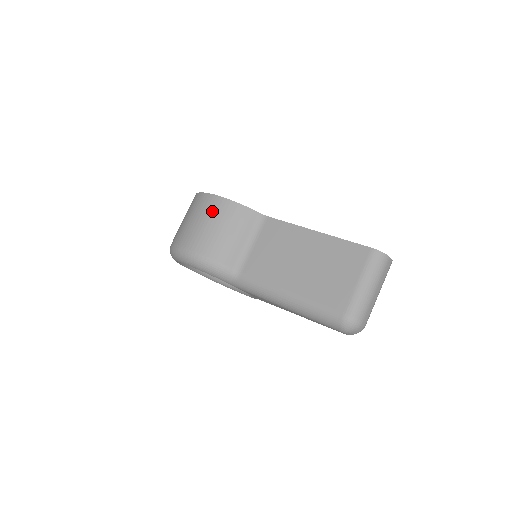
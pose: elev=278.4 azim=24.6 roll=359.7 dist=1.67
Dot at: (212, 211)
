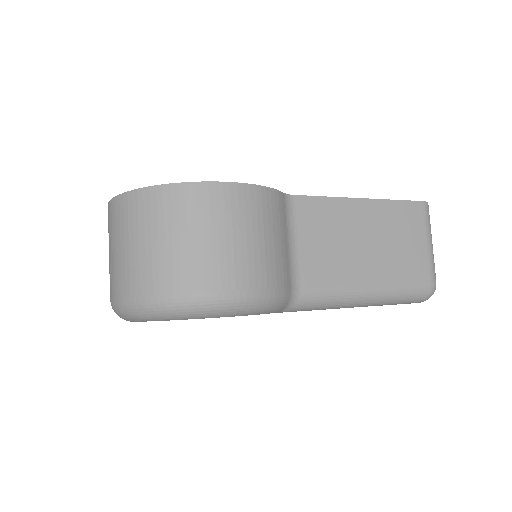
Dot at: (237, 212)
